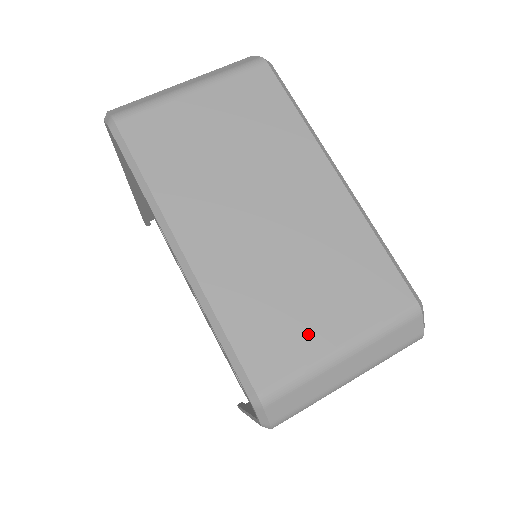
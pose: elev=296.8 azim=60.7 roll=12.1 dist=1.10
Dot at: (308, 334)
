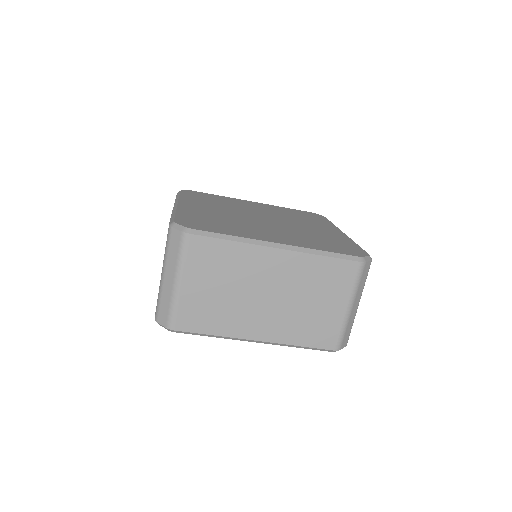
Dot at: (331, 317)
